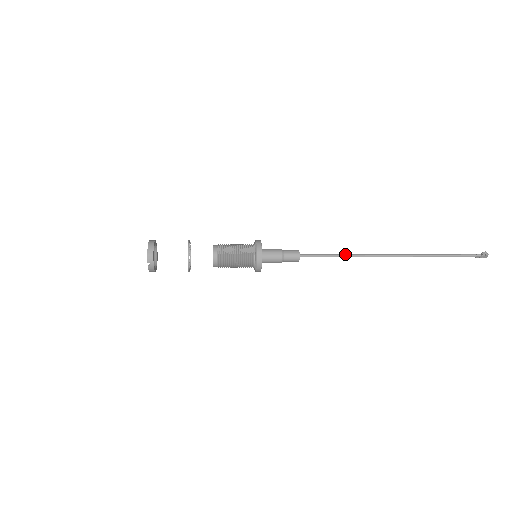
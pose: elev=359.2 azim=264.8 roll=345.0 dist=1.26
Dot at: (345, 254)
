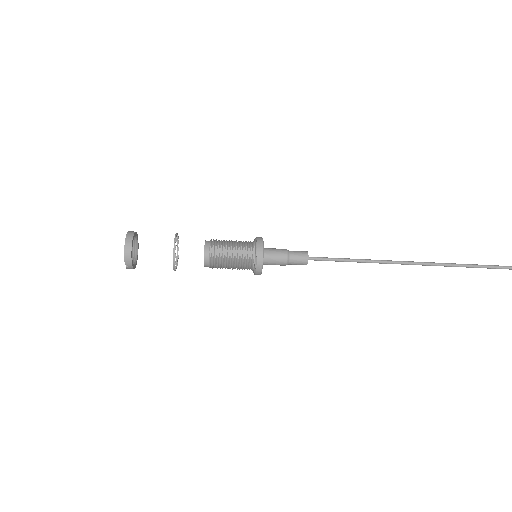
Dot at: (363, 259)
